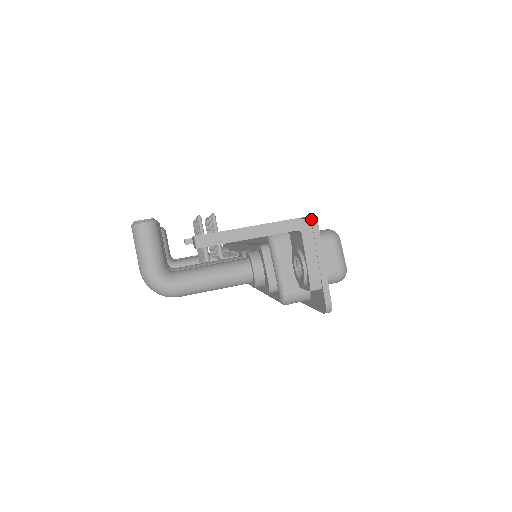
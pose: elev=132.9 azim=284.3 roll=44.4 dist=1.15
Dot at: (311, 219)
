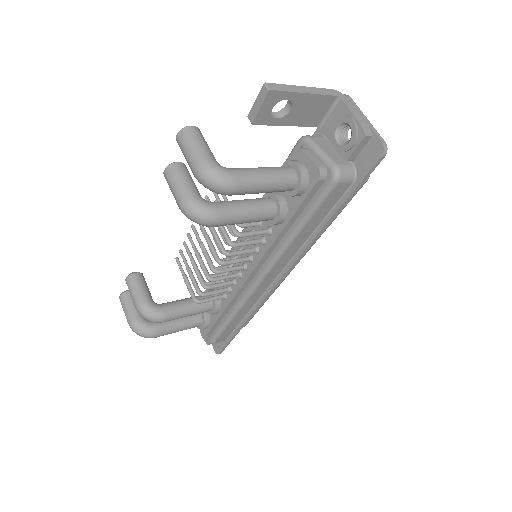
Dot at: (342, 94)
